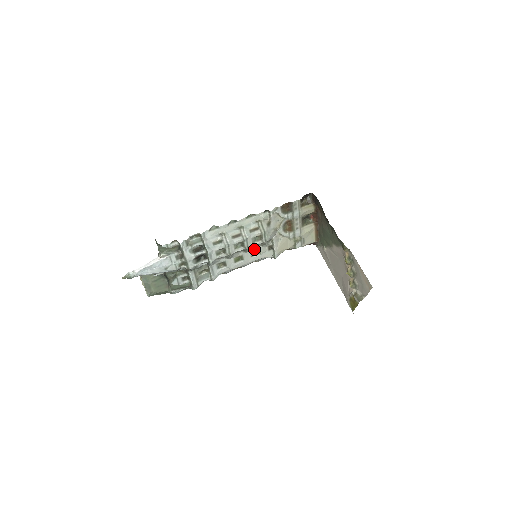
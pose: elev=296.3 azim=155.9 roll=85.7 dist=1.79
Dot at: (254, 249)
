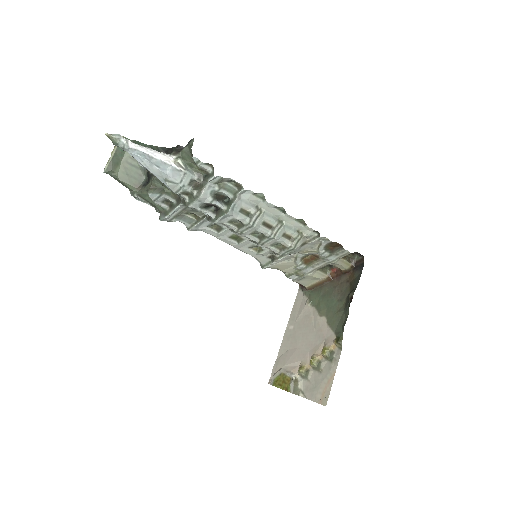
Dot at: (260, 245)
